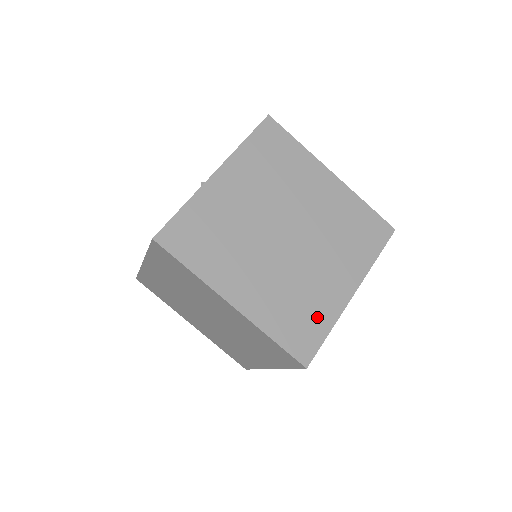
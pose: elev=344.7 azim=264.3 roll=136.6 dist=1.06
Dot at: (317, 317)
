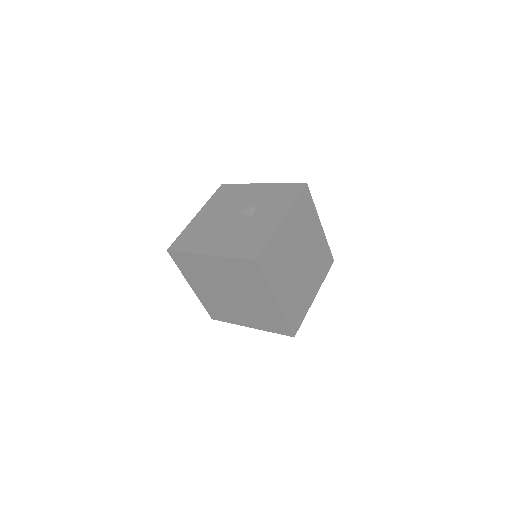
Dot at: (302, 309)
